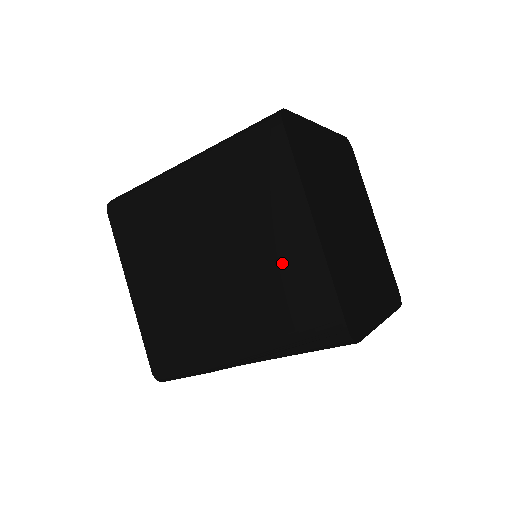
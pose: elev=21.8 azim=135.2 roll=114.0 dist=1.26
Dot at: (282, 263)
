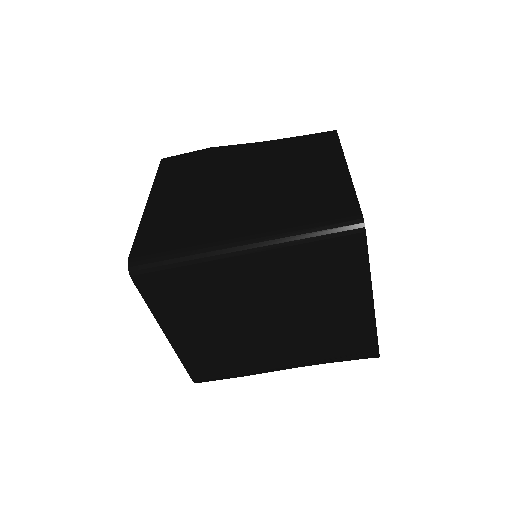
Dot at: (338, 323)
